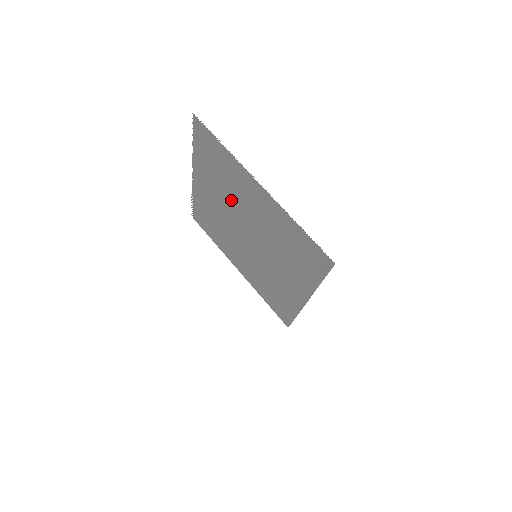
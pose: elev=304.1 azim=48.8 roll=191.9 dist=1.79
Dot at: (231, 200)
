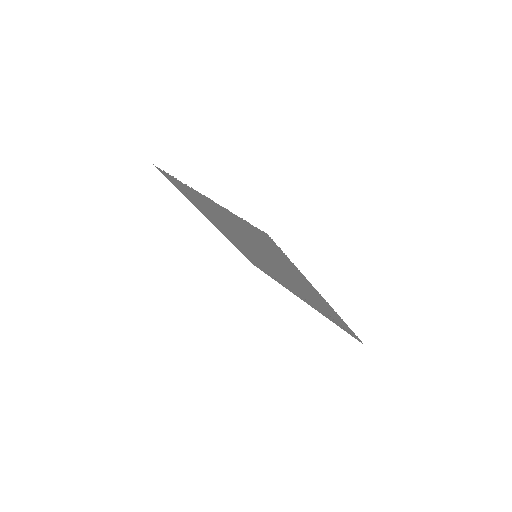
Dot at: (260, 249)
